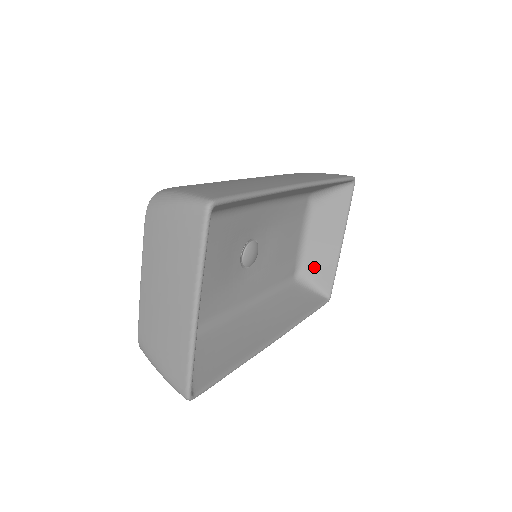
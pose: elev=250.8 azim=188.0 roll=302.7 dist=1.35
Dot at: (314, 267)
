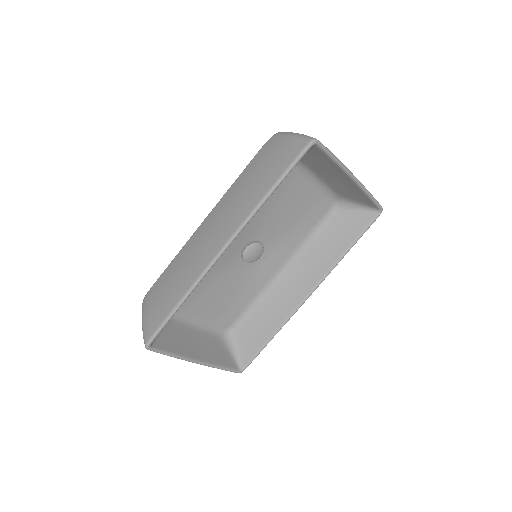
Dot at: (347, 194)
